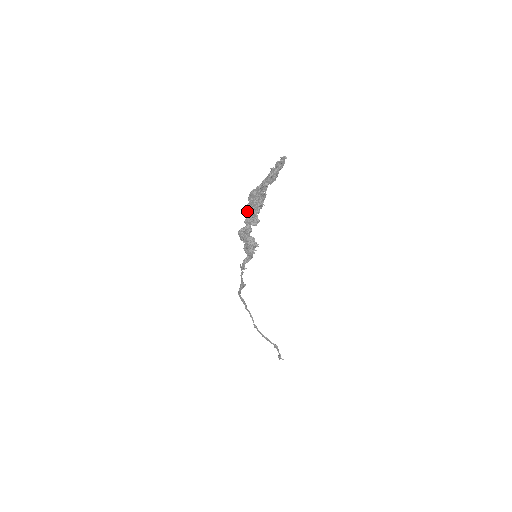
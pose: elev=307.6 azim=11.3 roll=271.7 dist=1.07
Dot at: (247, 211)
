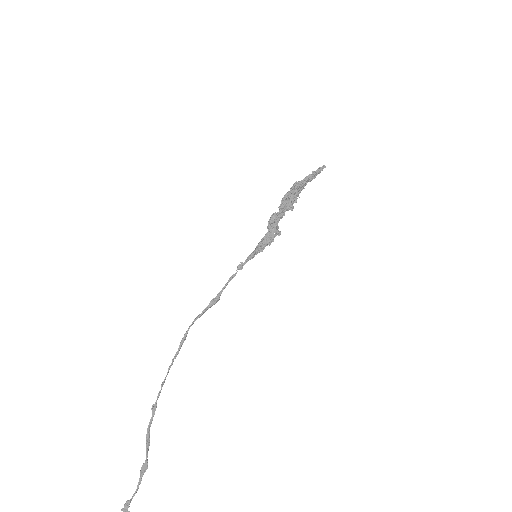
Dot at: (287, 197)
